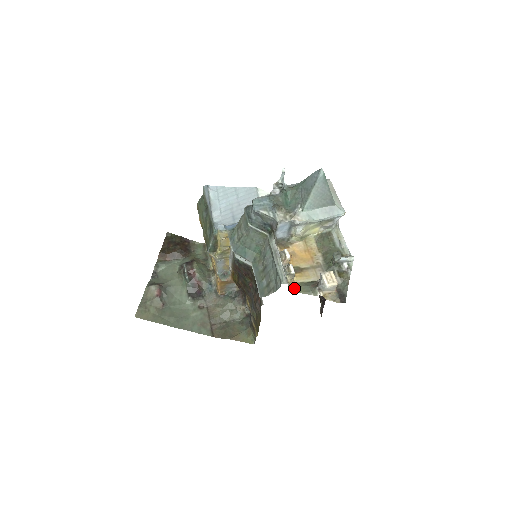
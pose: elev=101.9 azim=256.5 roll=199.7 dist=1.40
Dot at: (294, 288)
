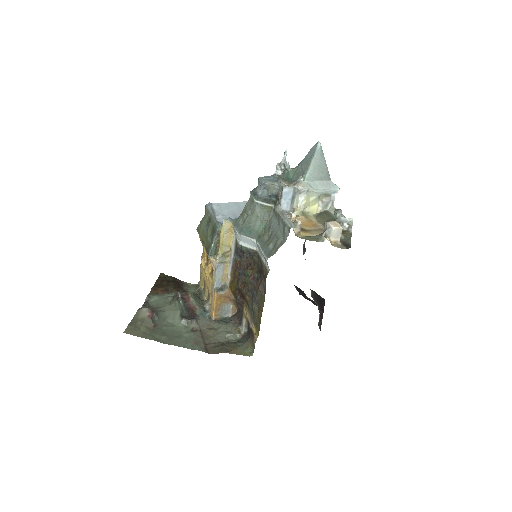
Dot at: (302, 237)
